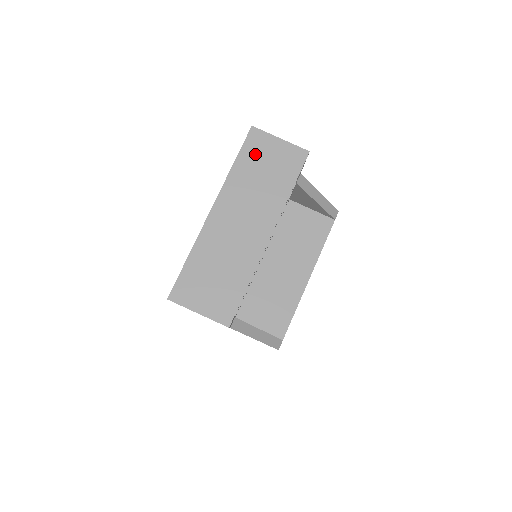
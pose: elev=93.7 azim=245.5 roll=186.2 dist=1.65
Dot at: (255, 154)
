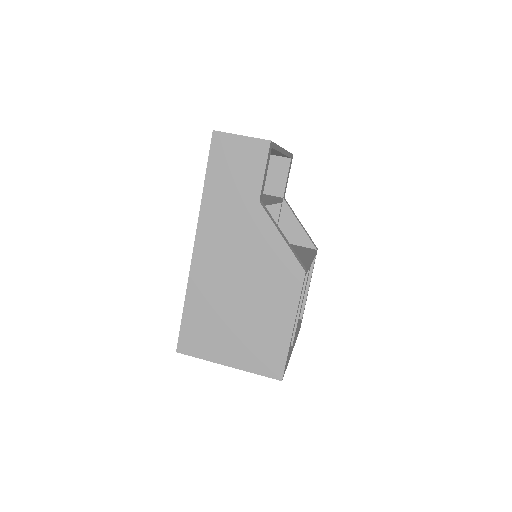
Dot at: occluded
